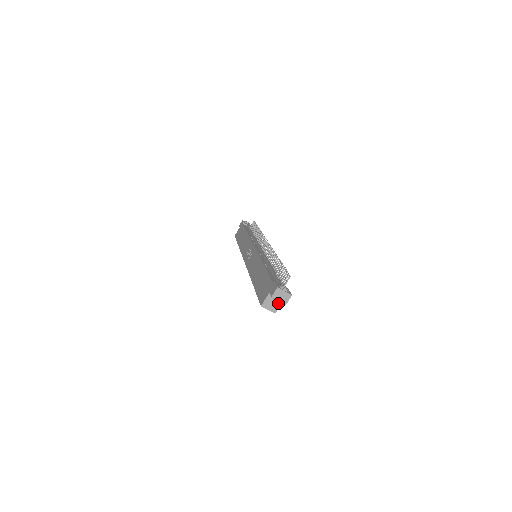
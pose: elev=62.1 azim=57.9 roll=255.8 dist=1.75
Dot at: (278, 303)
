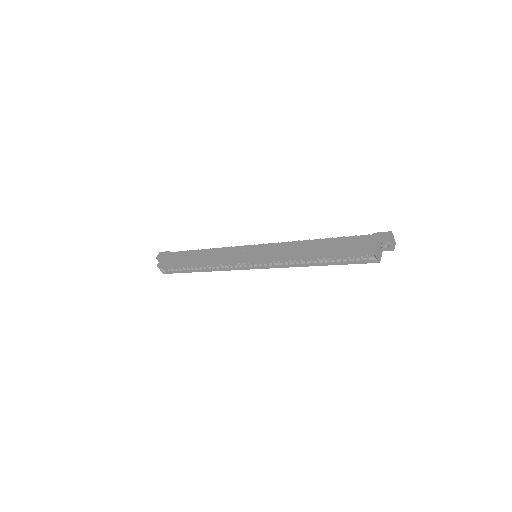
Dot at: (381, 253)
